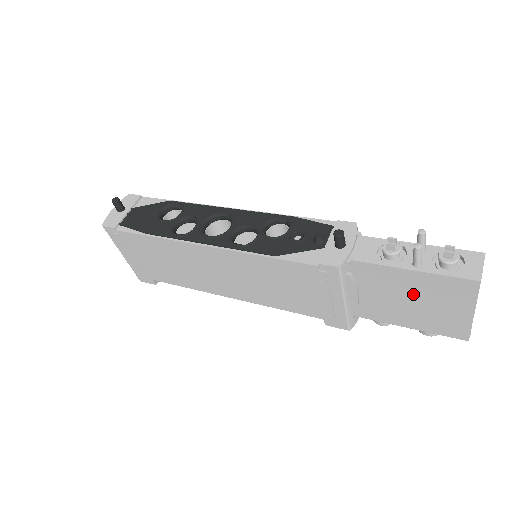
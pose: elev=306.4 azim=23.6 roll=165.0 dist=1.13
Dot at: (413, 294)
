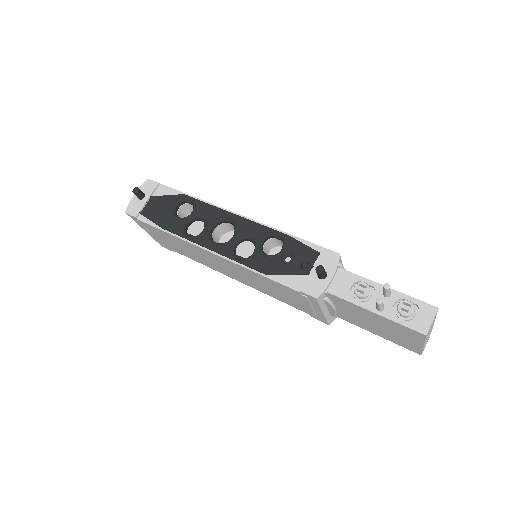
Dot at: (377, 323)
